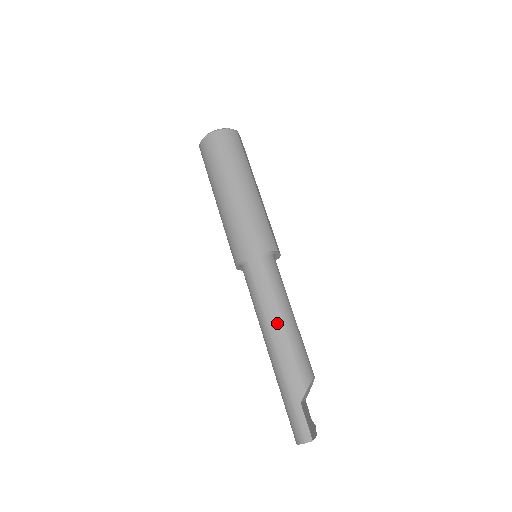
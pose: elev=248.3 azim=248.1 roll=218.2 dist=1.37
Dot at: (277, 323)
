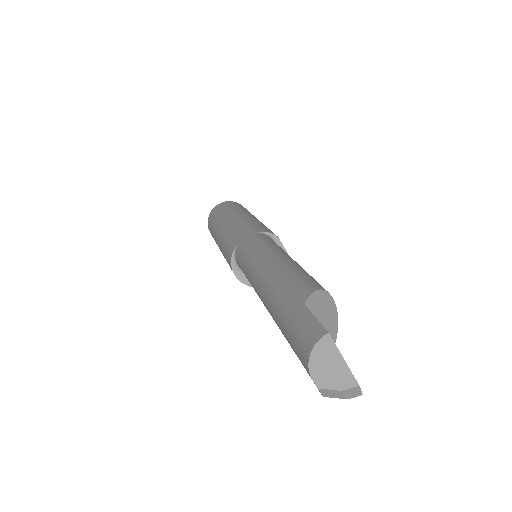
Dot at: (270, 260)
